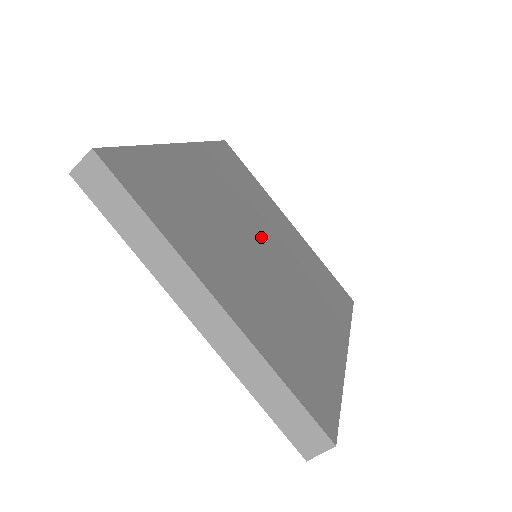
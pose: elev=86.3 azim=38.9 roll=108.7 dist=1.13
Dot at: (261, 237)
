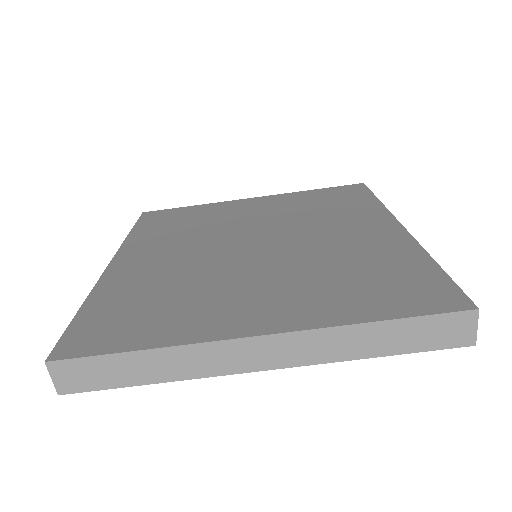
Dot at: (242, 240)
